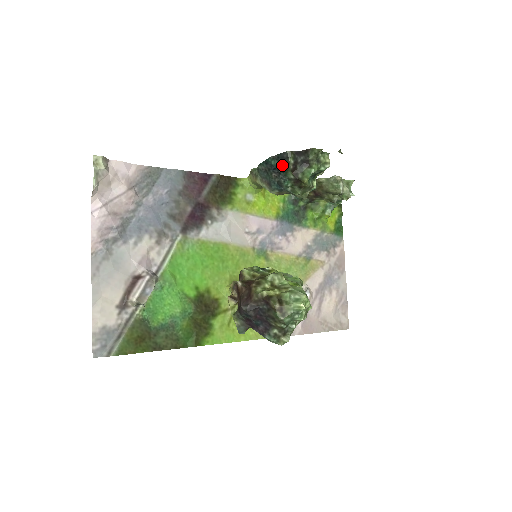
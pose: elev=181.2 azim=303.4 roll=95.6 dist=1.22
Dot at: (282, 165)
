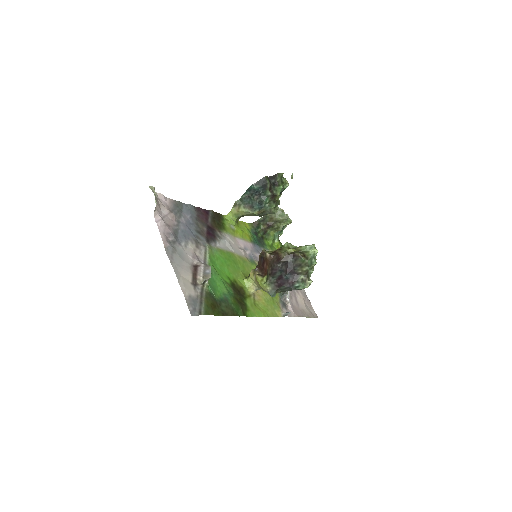
Dot at: (262, 187)
